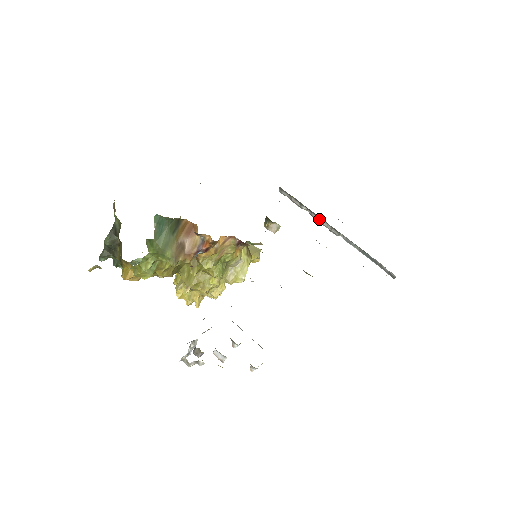
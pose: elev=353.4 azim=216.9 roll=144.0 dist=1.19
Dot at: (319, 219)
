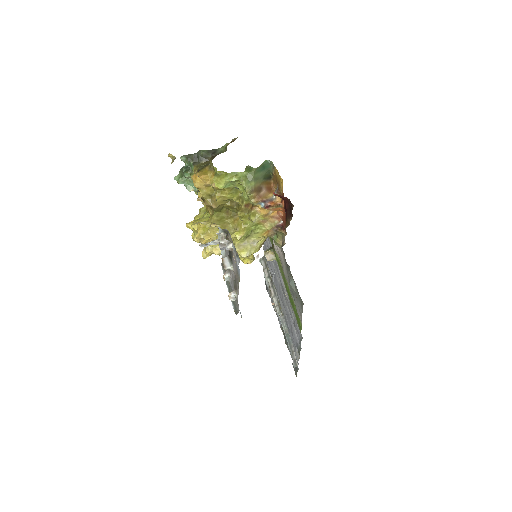
Dot at: (273, 294)
